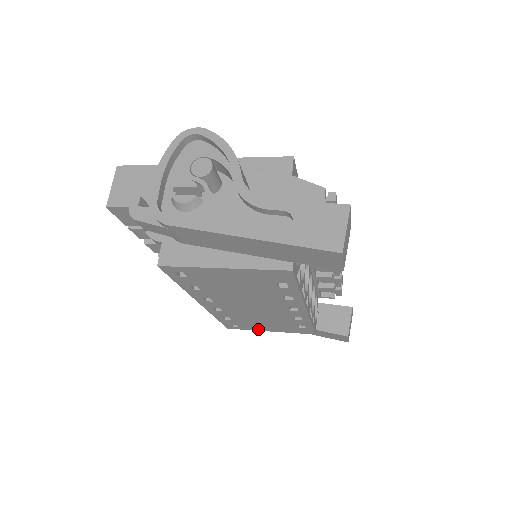
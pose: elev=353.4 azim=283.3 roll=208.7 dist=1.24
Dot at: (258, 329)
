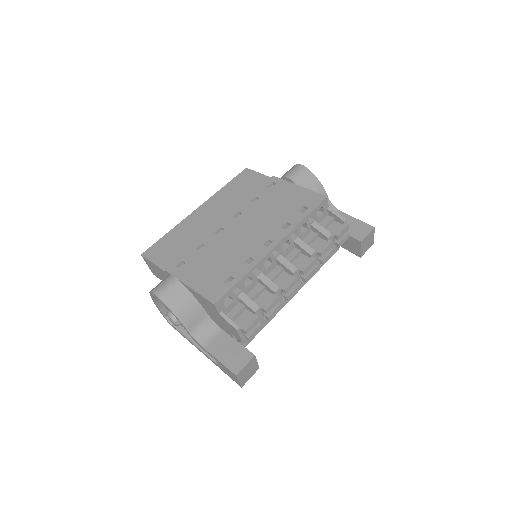
Dot at: occluded
